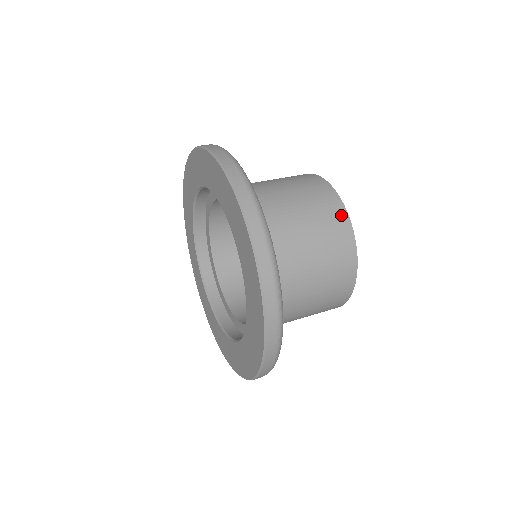
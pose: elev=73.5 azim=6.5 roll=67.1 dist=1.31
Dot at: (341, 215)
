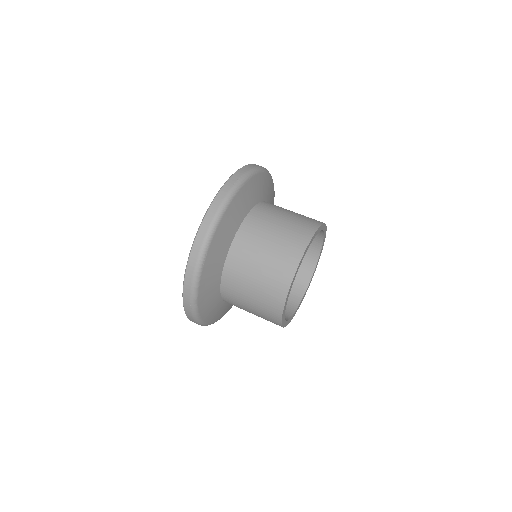
Dot at: (290, 270)
